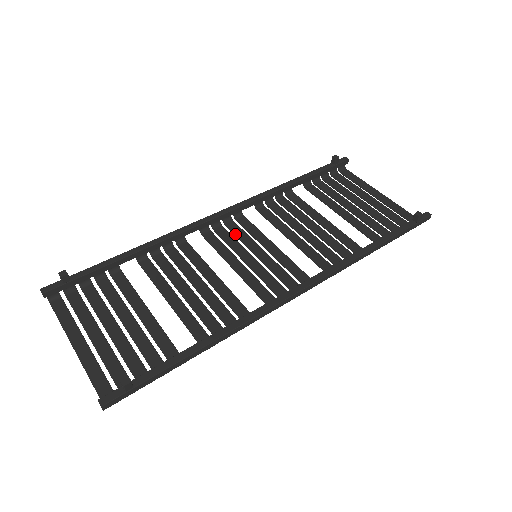
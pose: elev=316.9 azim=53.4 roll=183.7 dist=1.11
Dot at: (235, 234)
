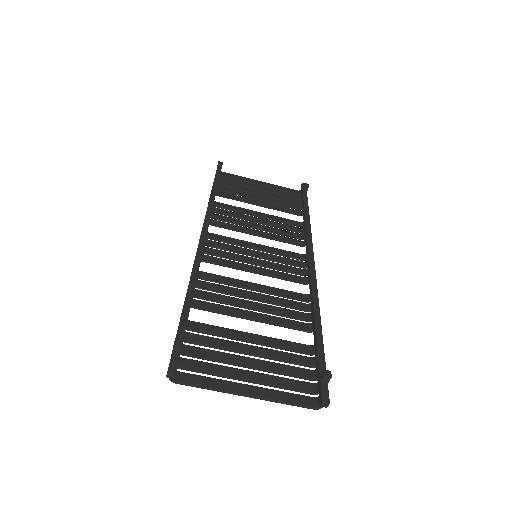
Dot at: (222, 248)
